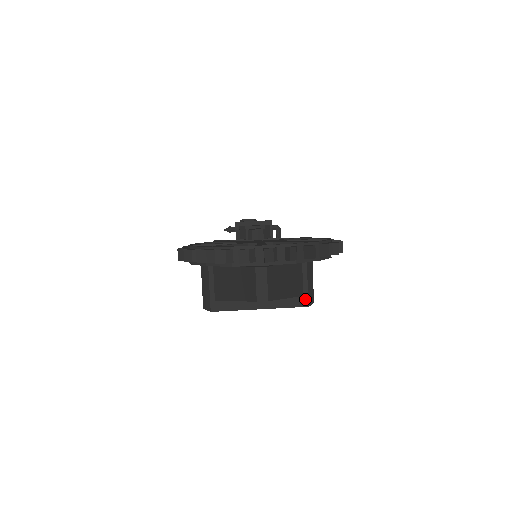
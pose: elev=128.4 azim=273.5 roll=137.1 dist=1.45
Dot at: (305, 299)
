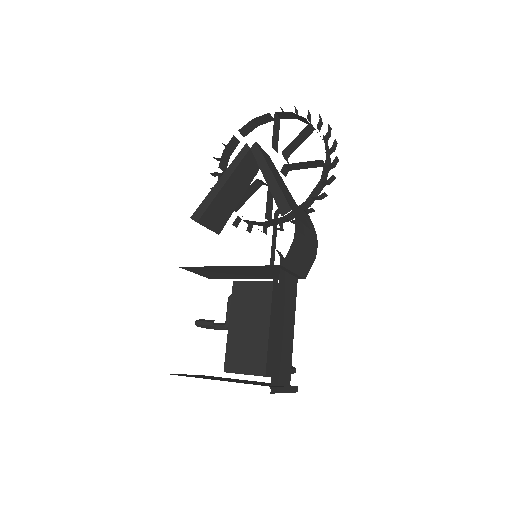
Dot at: occluded
